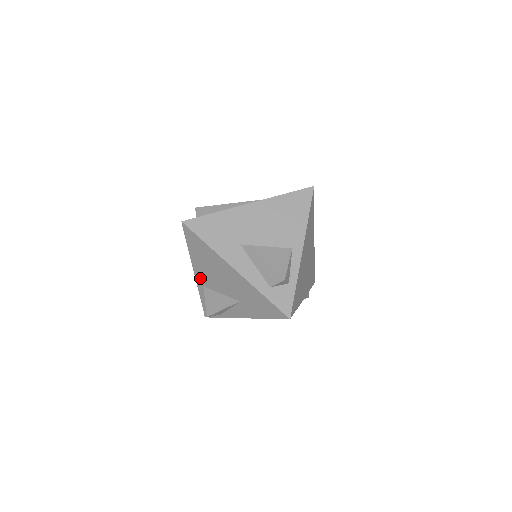
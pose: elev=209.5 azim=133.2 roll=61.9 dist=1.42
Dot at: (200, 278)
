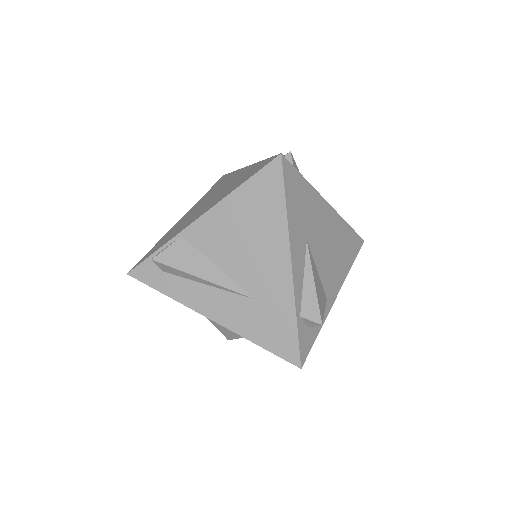
Dot at: occluded
